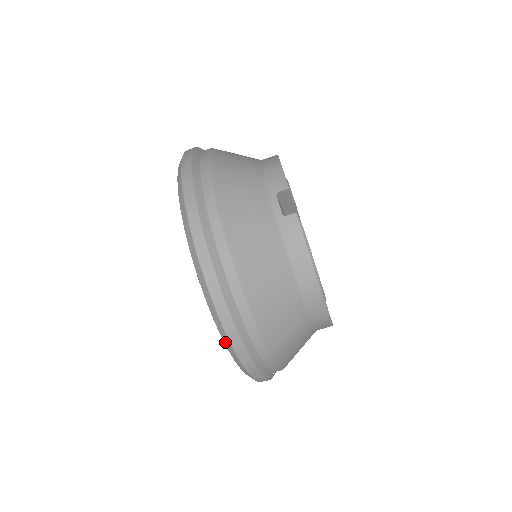
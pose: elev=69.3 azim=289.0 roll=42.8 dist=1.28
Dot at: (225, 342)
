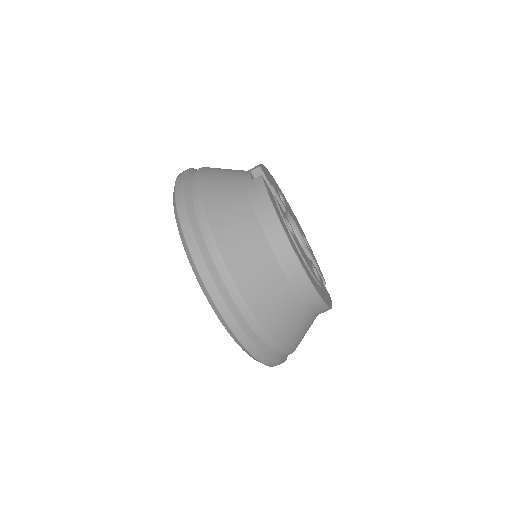
Dot at: (194, 271)
